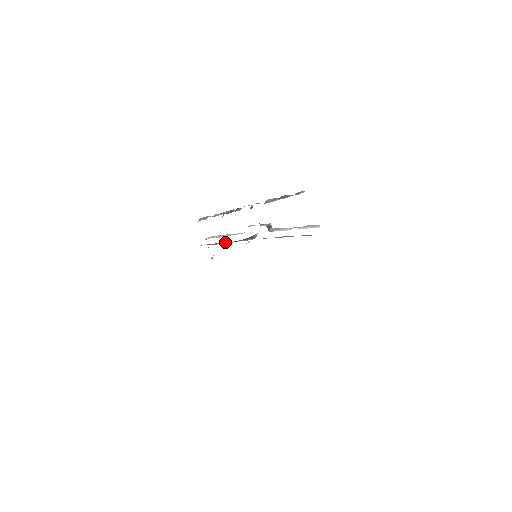
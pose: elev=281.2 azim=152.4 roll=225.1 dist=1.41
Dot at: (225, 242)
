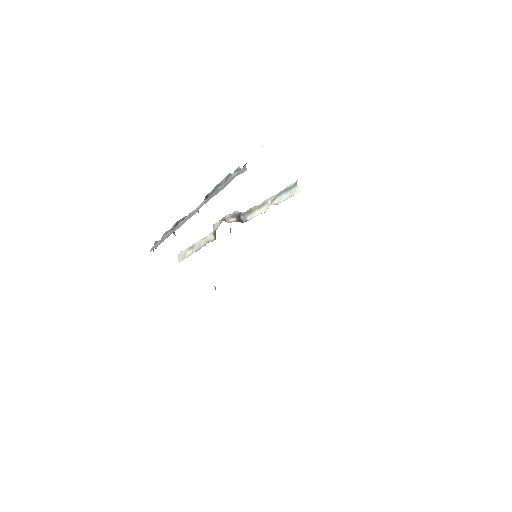
Dot at: occluded
